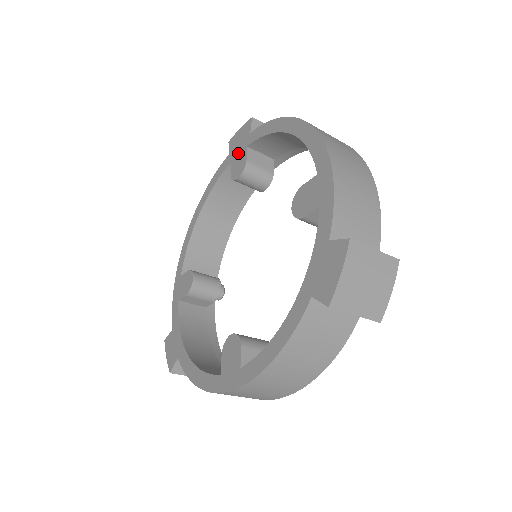
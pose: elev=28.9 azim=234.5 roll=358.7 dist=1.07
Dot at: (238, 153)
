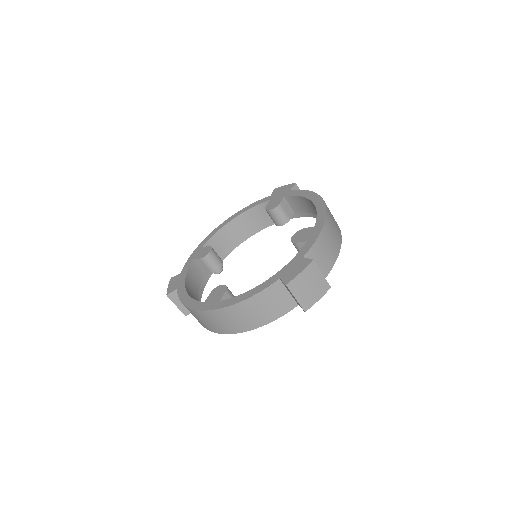
Dot at: (277, 197)
